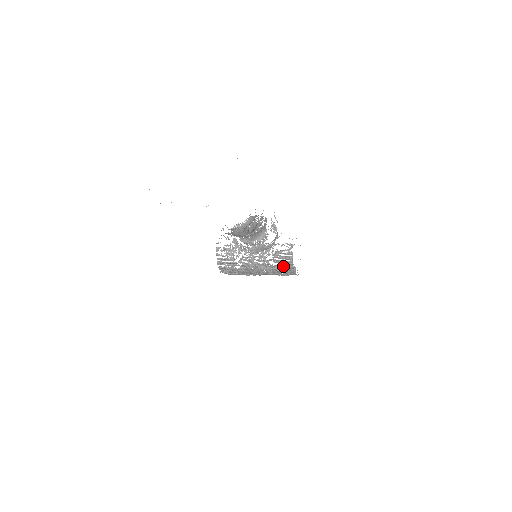
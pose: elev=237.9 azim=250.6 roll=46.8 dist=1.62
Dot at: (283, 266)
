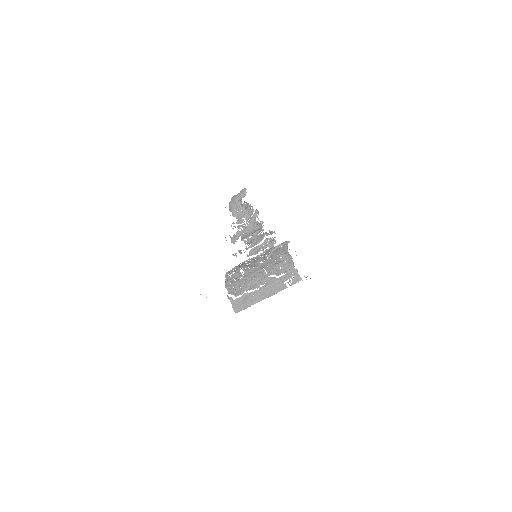
Dot at: (279, 256)
